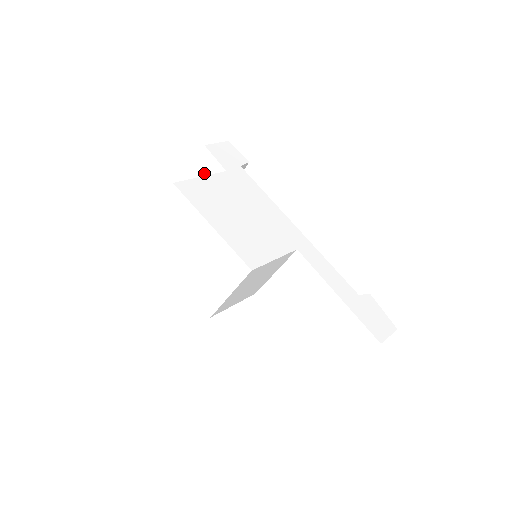
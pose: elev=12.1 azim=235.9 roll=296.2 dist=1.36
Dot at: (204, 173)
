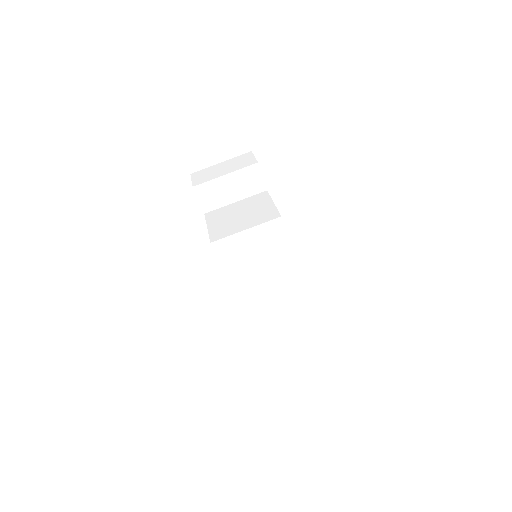
Dot at: (243, 182)
